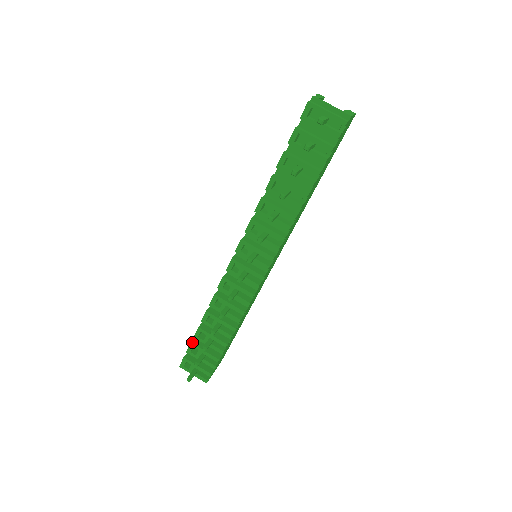
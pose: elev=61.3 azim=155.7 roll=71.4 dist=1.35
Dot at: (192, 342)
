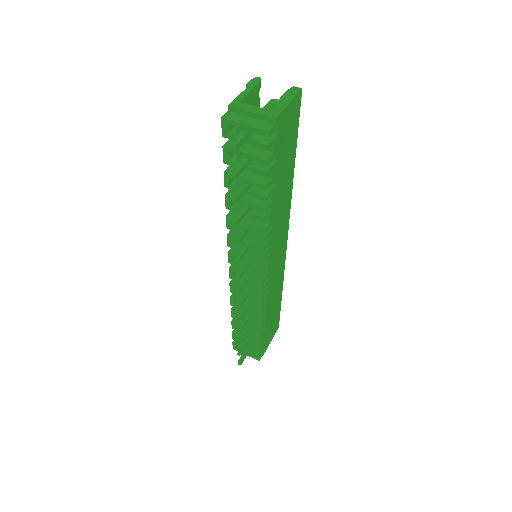
Dot at: (233, 331)
